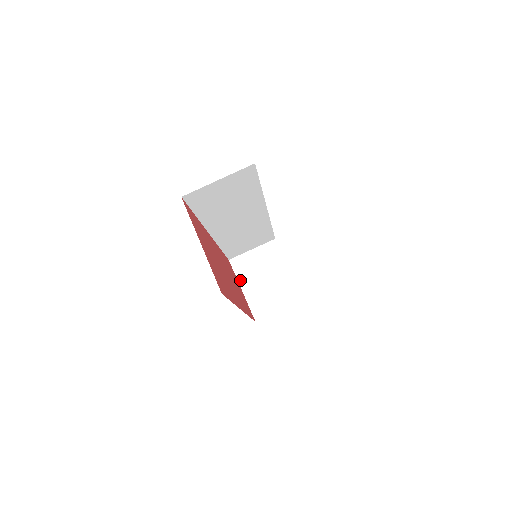
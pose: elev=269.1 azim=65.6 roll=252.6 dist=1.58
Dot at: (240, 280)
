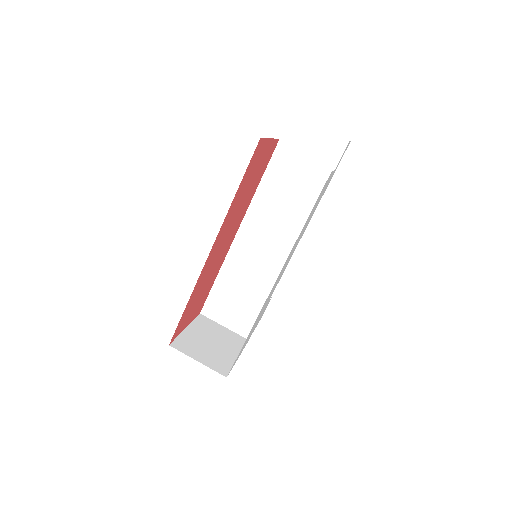
Dot at: (193, 324)
